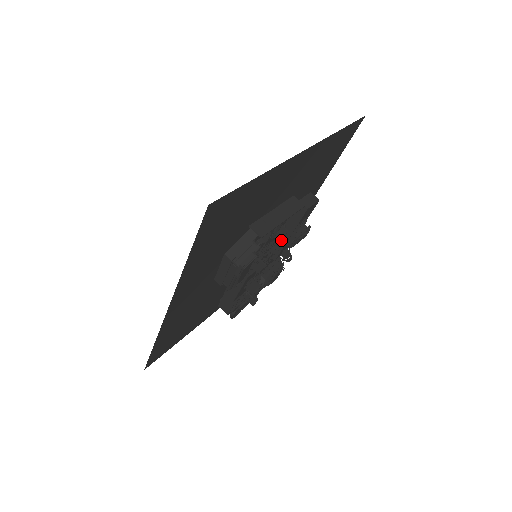
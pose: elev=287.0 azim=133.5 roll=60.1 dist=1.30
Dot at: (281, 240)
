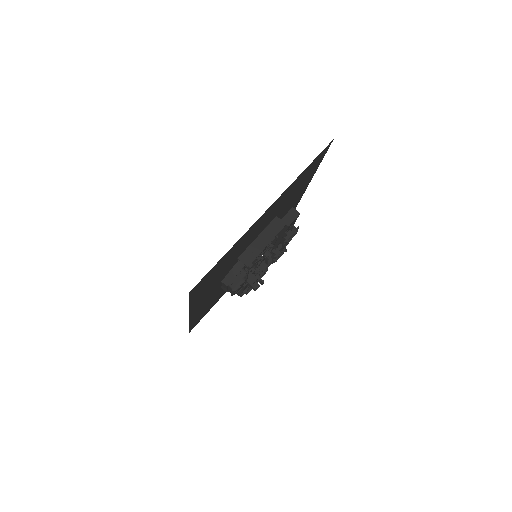
Dot at: (275, 242)
